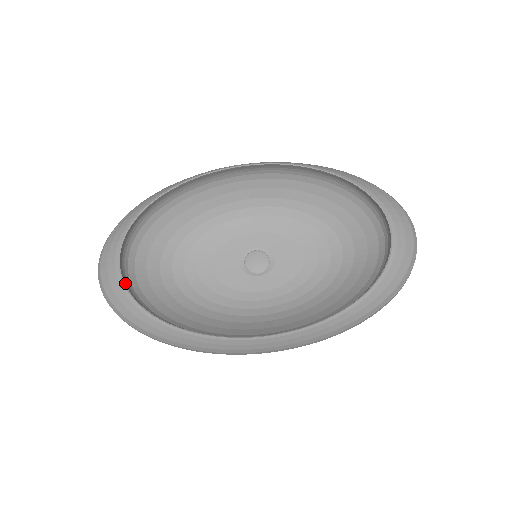
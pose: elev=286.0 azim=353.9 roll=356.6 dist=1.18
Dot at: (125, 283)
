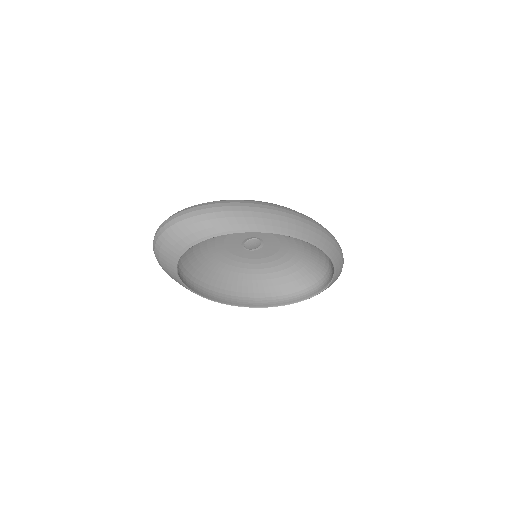
Dot at: occluded
